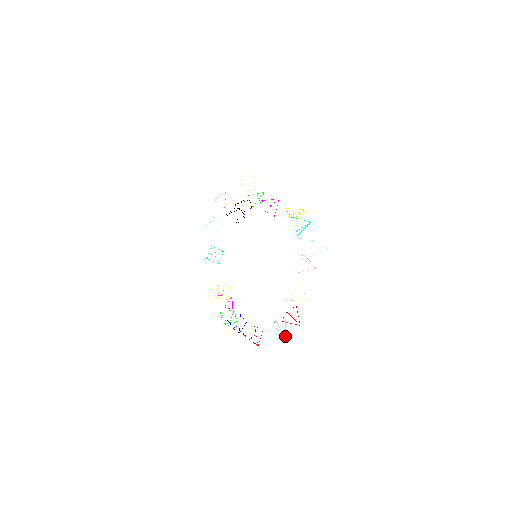
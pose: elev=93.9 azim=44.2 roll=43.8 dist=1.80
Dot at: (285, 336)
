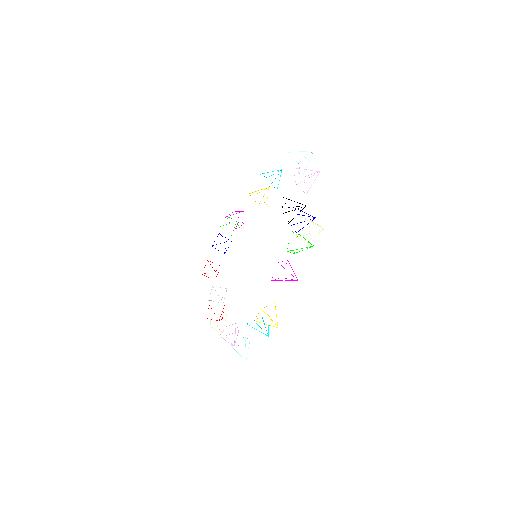
Dot at: occluded
